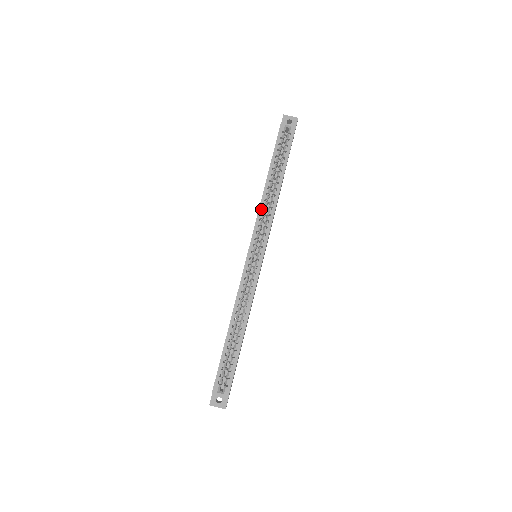
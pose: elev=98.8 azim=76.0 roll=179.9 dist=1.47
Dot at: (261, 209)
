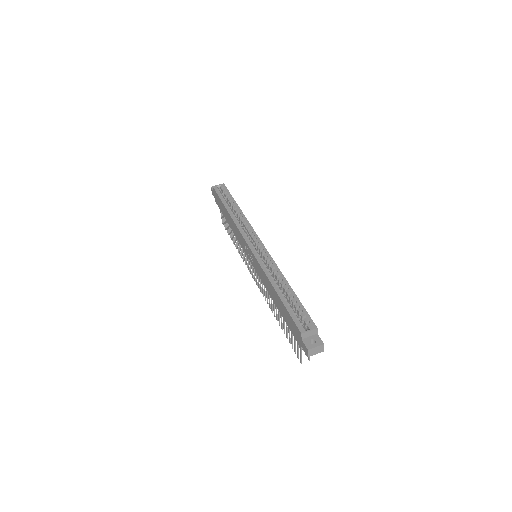
Dot at: (237, 223)
